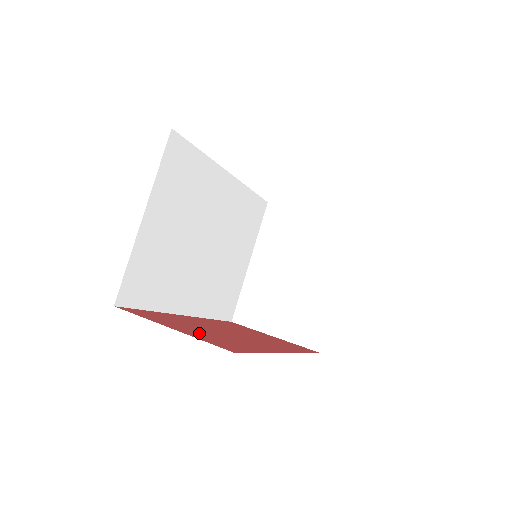
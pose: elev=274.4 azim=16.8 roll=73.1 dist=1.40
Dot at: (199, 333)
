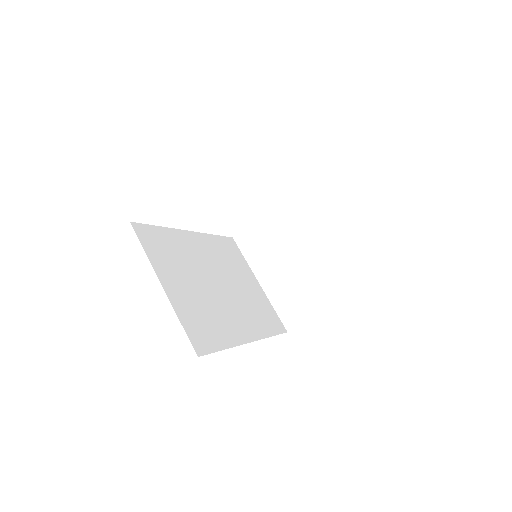
Dot at: occluded
